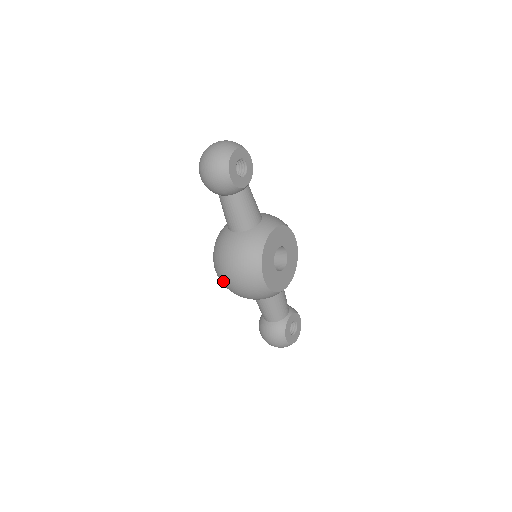
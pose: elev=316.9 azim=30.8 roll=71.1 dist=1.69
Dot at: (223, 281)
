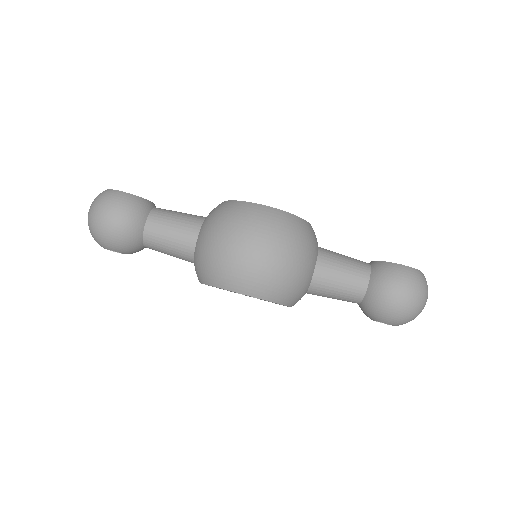
Dot at: (252, 272)
